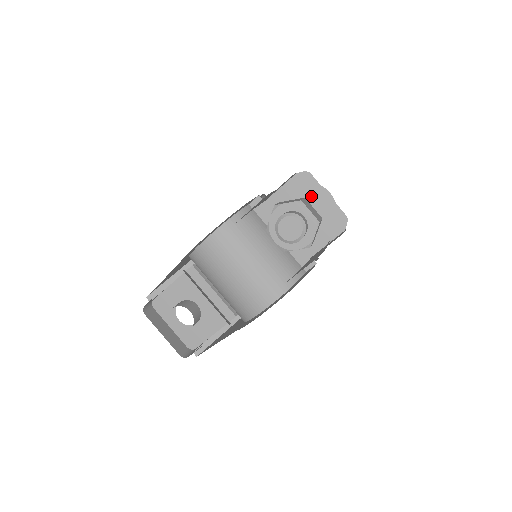
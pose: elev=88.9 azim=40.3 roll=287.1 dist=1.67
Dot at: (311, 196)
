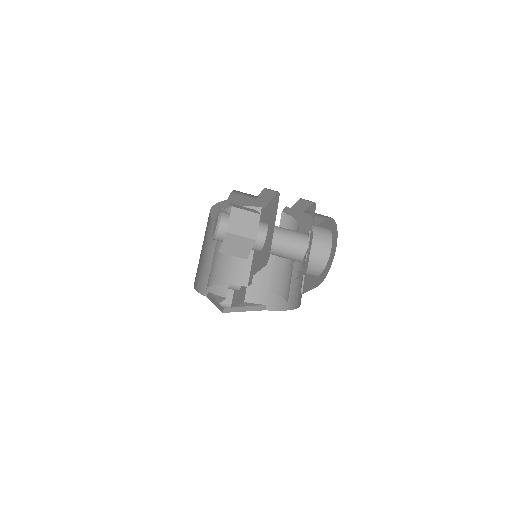
Dot at: (273, 218)
